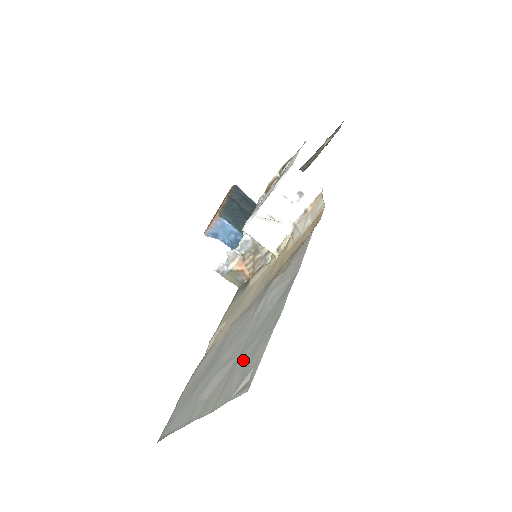
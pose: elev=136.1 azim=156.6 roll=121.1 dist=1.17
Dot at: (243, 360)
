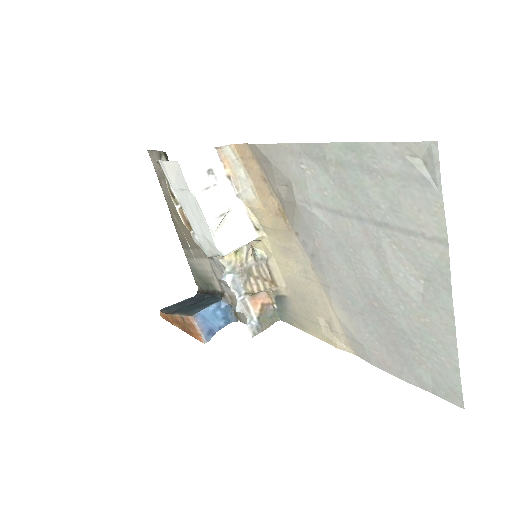
Dot at: (388, 204)
